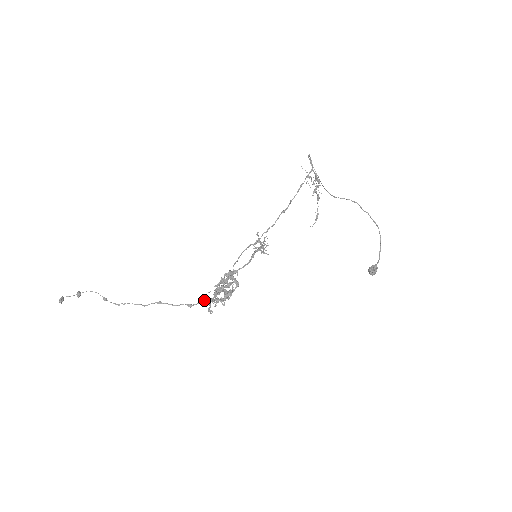
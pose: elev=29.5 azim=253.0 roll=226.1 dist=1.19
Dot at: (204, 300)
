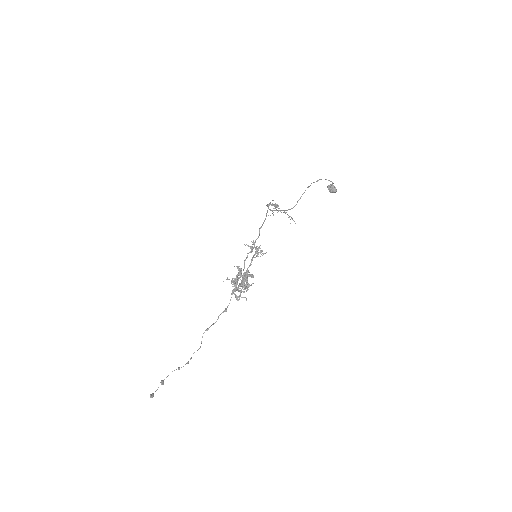
Dot at: (231, 297)
